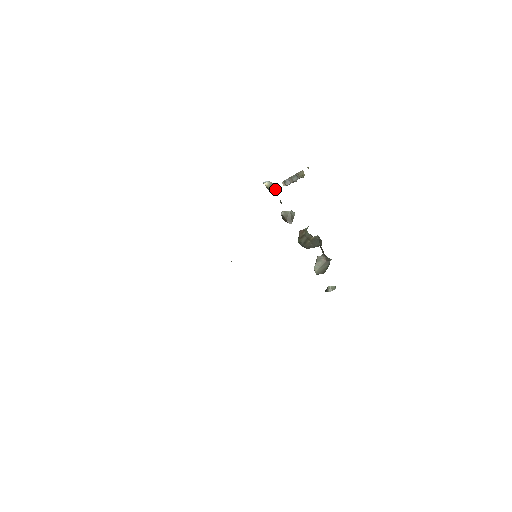
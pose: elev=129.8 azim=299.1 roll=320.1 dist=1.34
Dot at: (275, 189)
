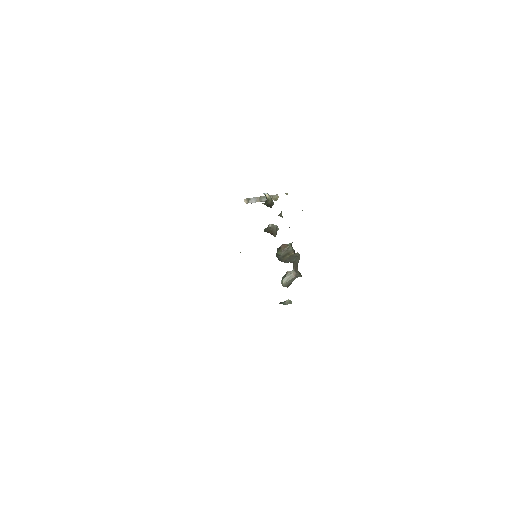
Dot at: (272, 202)
